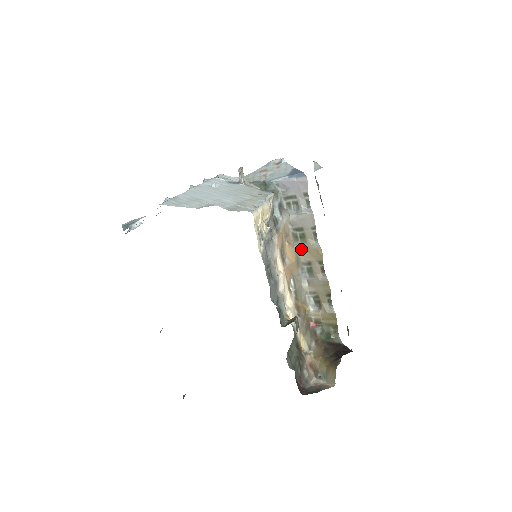
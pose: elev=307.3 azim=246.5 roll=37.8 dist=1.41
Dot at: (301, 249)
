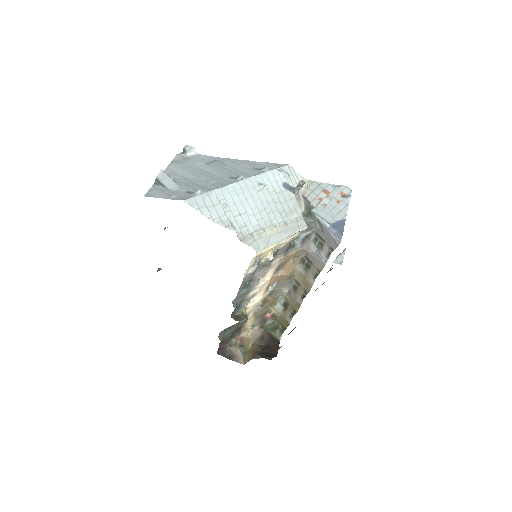
Dot at: (300, 272)
